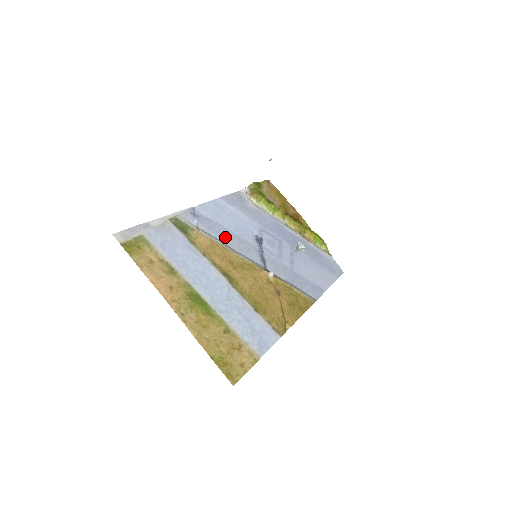
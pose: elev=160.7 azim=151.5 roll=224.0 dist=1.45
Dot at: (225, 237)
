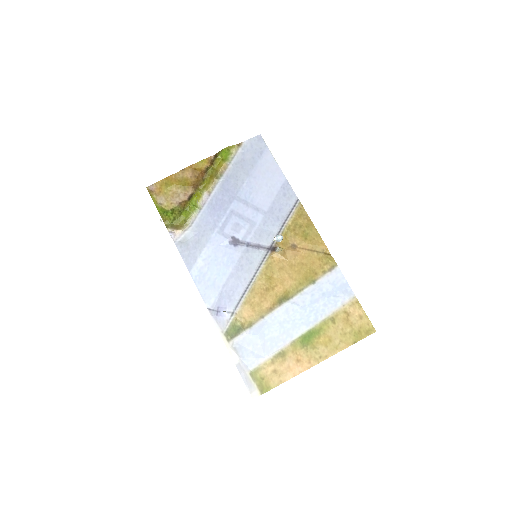
Dot at: (238, 285)
